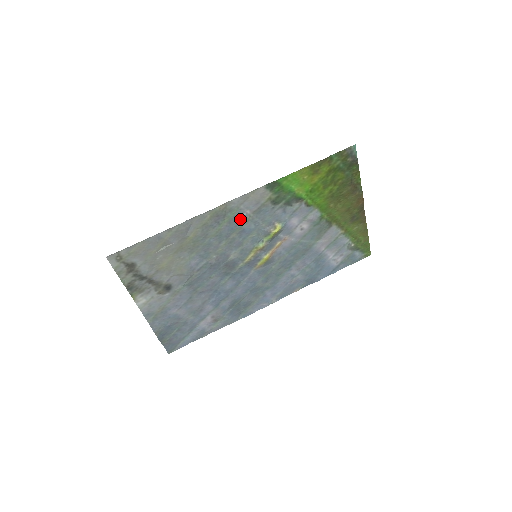
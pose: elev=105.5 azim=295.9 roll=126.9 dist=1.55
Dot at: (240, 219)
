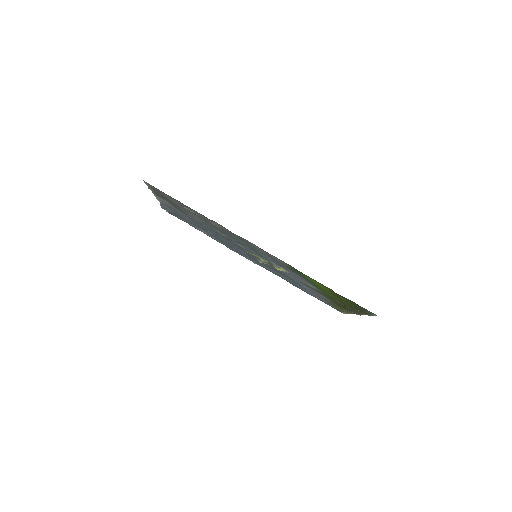
Dot at: (256, 249)
